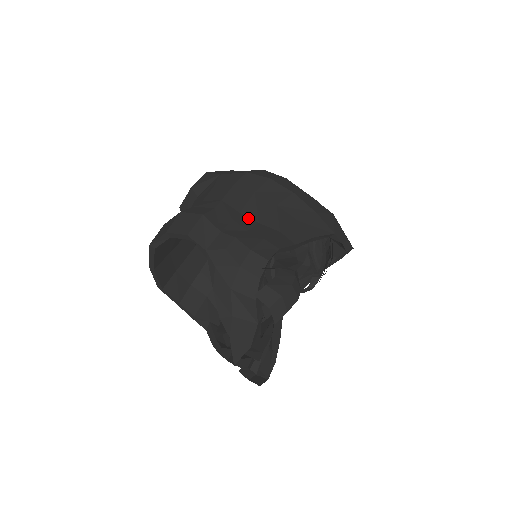
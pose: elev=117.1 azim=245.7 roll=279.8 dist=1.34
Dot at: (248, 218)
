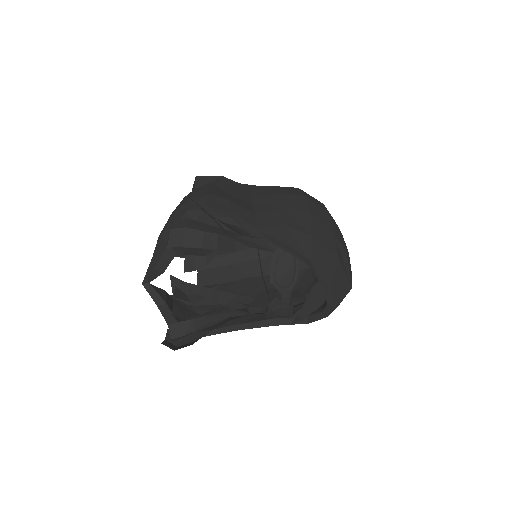
Dot at: (250, 198)
